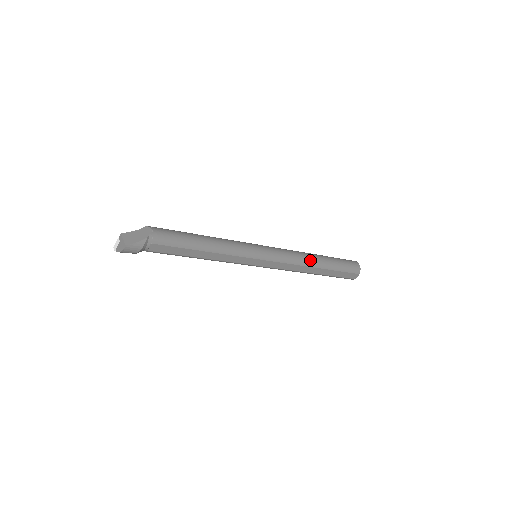
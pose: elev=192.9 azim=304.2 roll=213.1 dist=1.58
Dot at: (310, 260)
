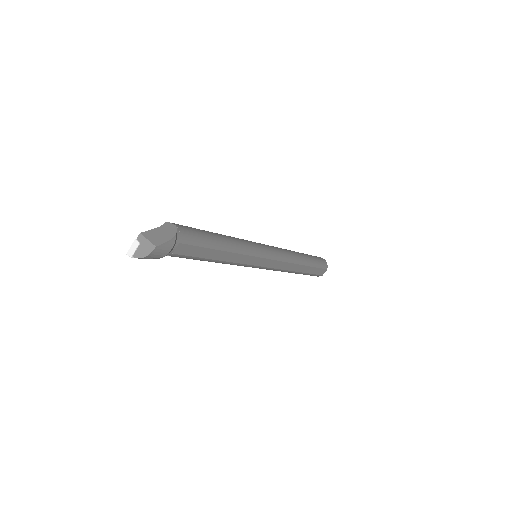
Dot at: (297, 257)
